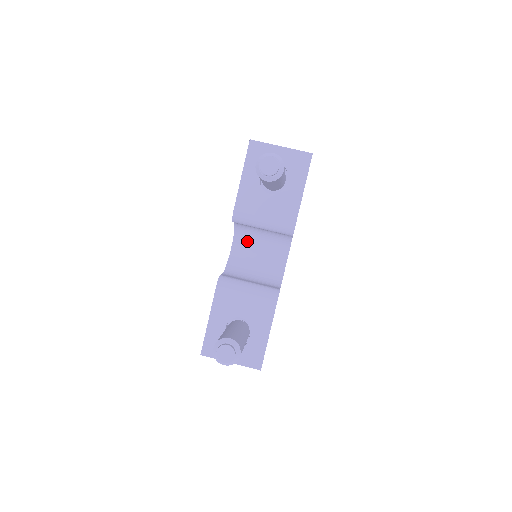
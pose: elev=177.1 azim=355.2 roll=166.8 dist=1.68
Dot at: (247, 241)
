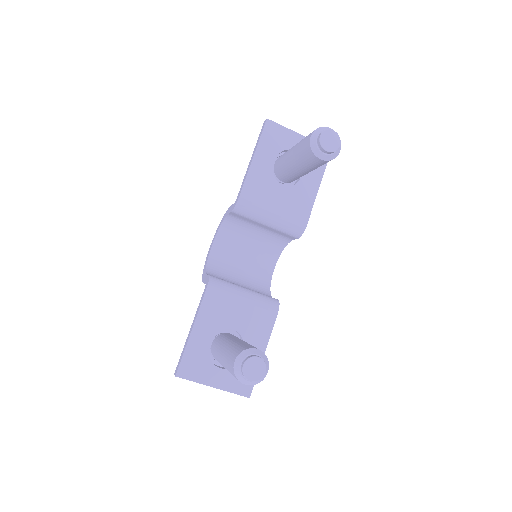
Dot at: (232, 240)
